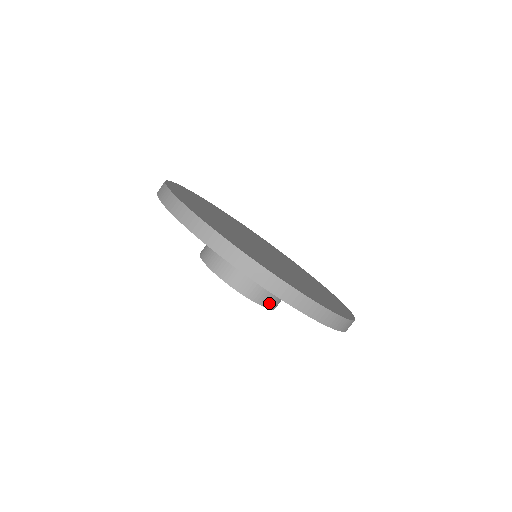
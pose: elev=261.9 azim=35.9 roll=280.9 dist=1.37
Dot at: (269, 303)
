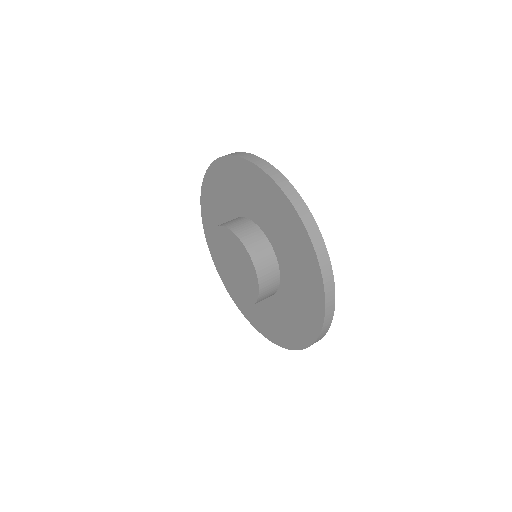
Dot at: (232, 227)
